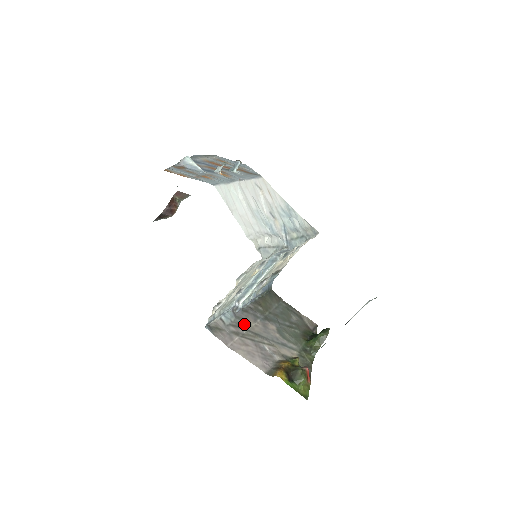
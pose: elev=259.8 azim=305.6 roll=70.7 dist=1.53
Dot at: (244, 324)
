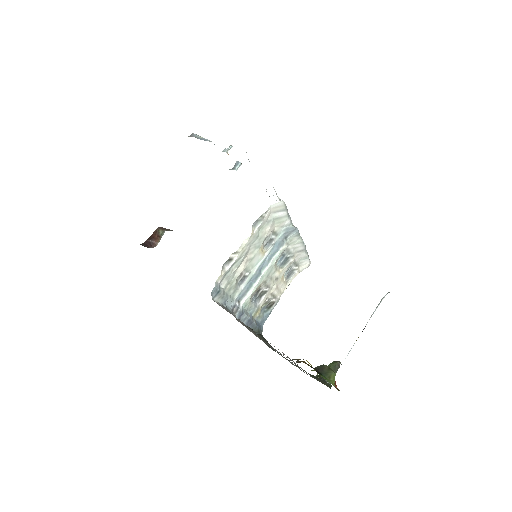
Dot at: (247, 327)
